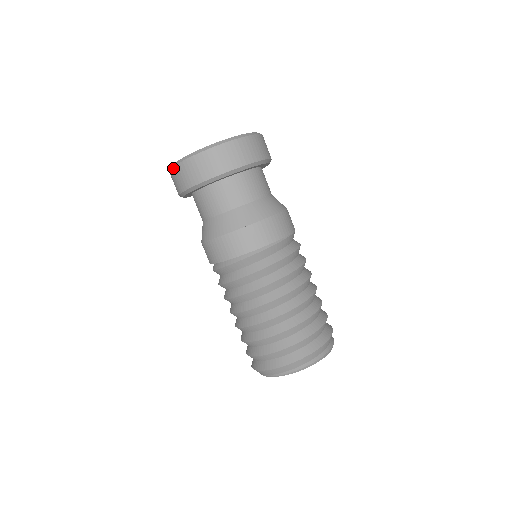
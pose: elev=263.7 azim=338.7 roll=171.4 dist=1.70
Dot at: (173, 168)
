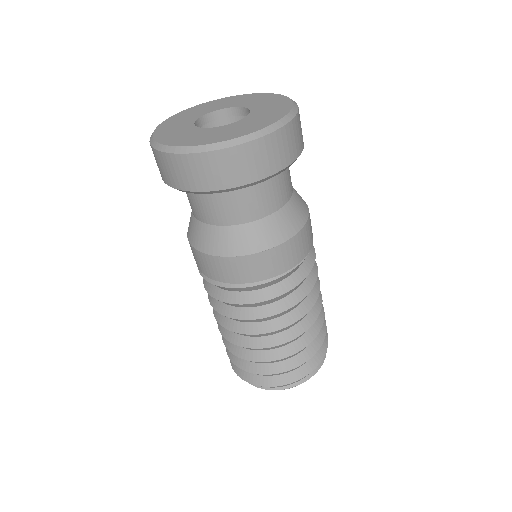
Dot at: (155, 150)
